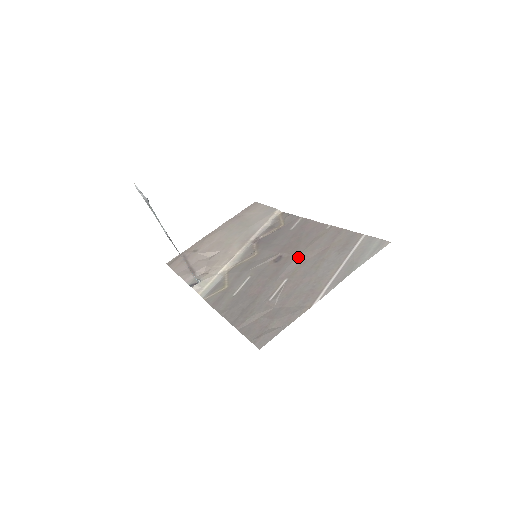
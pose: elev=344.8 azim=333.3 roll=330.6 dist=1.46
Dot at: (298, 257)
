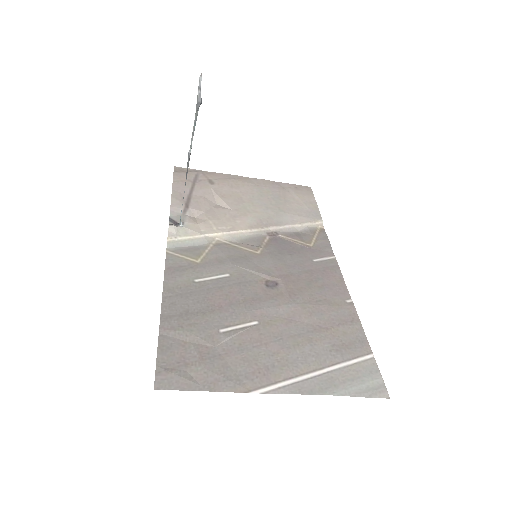
Dot at: (291, 306)
